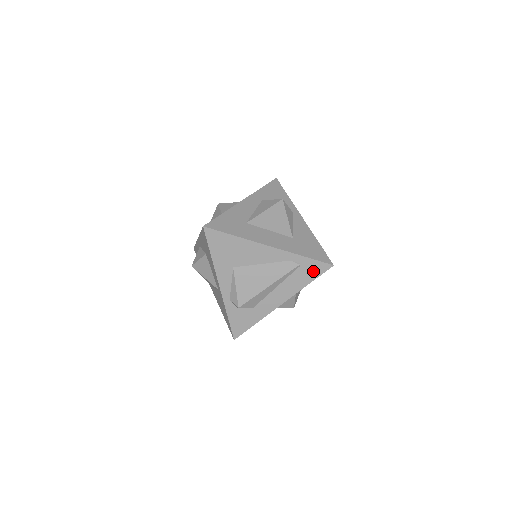
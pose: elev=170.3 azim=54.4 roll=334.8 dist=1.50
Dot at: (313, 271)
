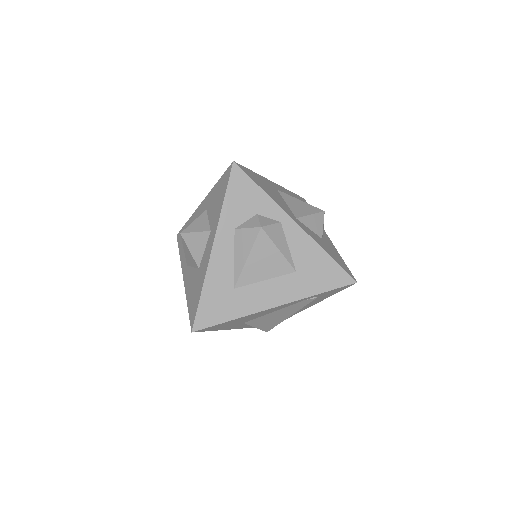
Dot at: (334, 292)
